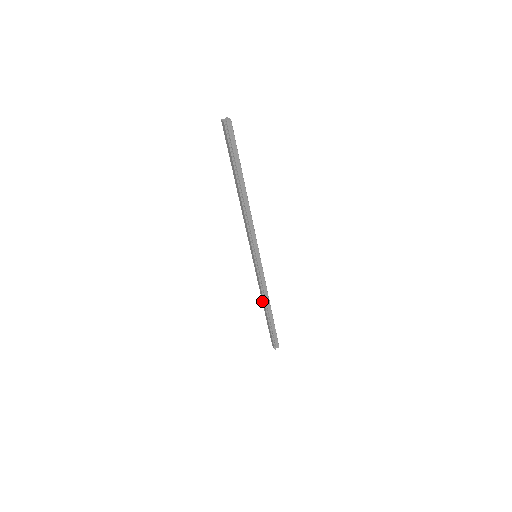
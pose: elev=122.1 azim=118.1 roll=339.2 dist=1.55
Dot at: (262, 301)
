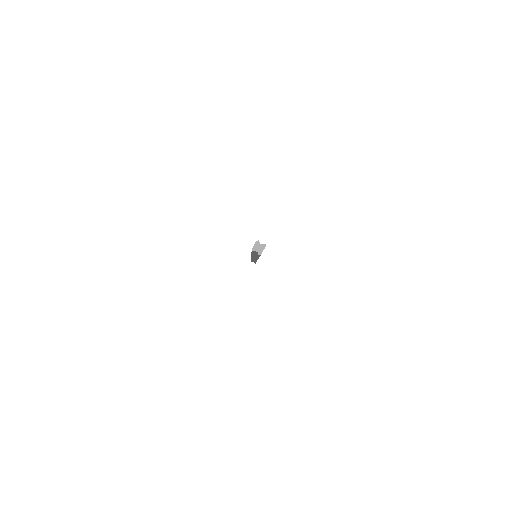
Dot at: occluded
